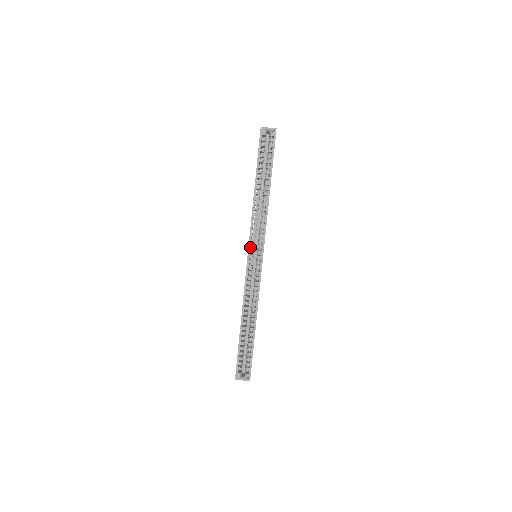
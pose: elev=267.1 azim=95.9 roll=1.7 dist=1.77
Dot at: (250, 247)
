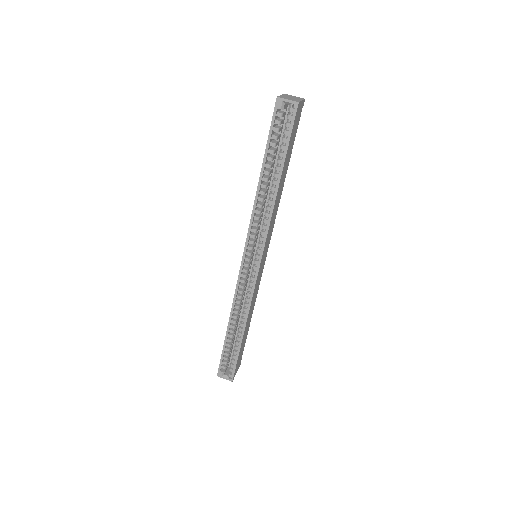
Dot at: occluded
